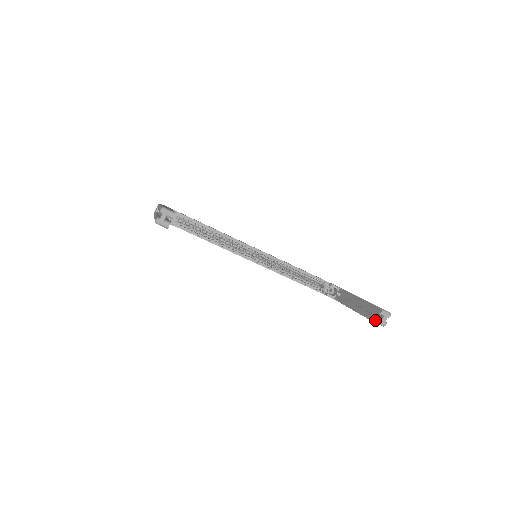
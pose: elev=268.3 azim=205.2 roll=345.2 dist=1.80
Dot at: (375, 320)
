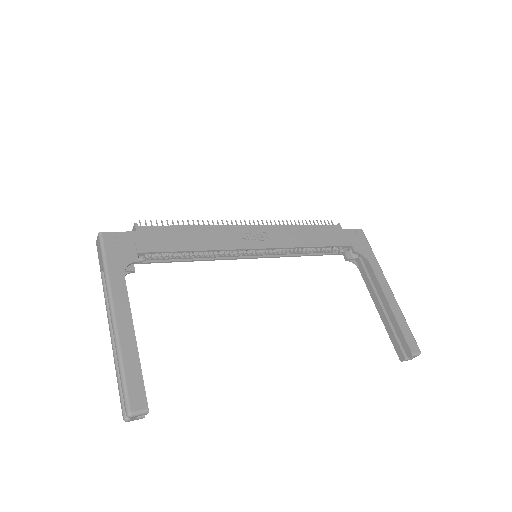
Dot at: (401, 358)
